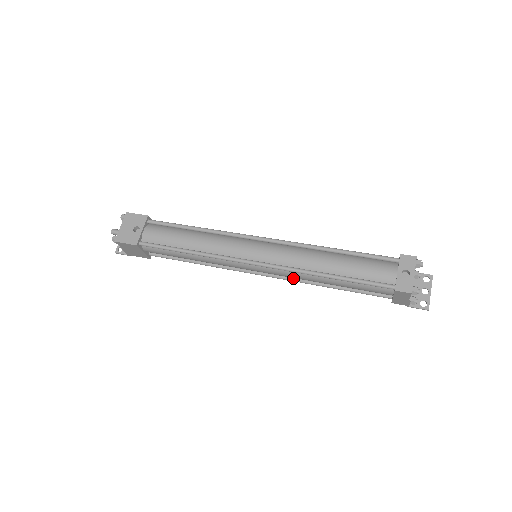
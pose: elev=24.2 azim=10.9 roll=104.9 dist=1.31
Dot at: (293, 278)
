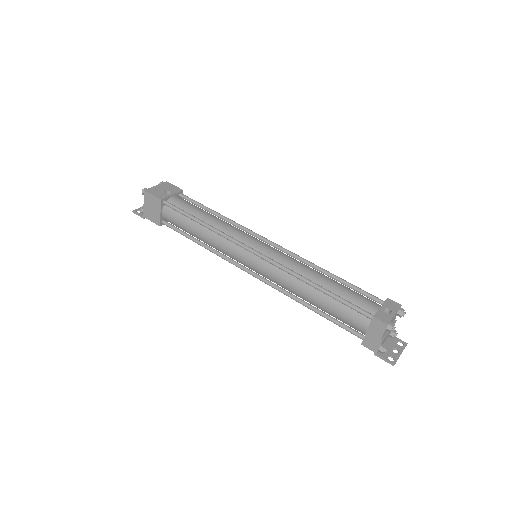
Dot at: (279, 287)
